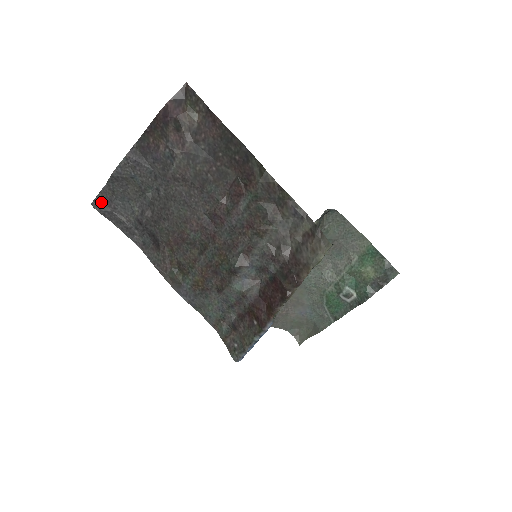
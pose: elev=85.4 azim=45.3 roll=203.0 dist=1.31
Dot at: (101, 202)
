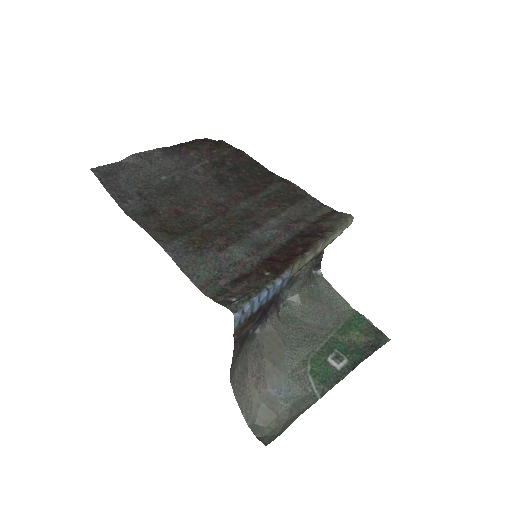
Dot at: (104, 171)
